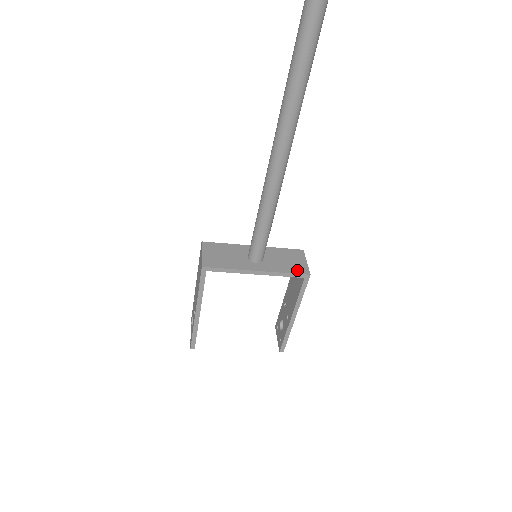
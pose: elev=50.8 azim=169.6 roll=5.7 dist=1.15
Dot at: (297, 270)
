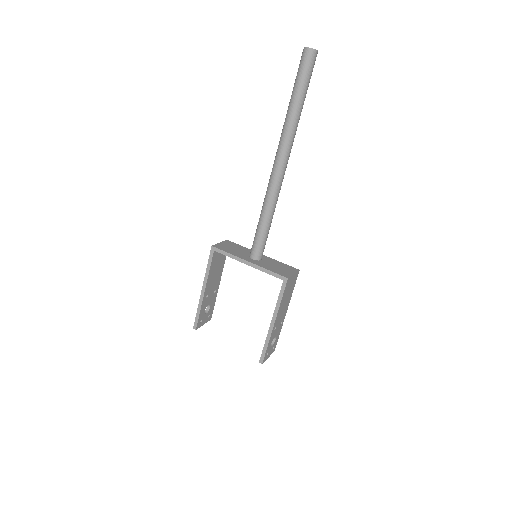
Dot at: (280, 273)
